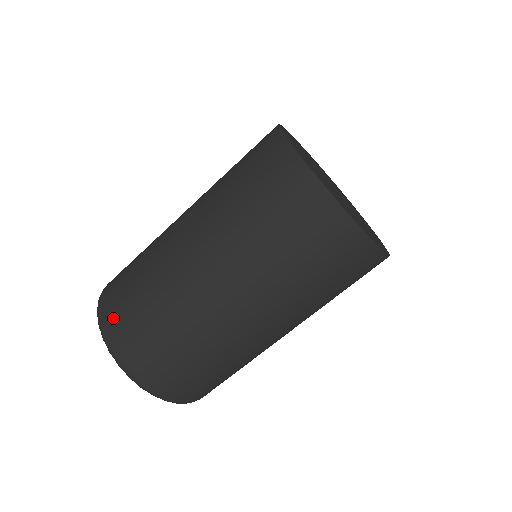
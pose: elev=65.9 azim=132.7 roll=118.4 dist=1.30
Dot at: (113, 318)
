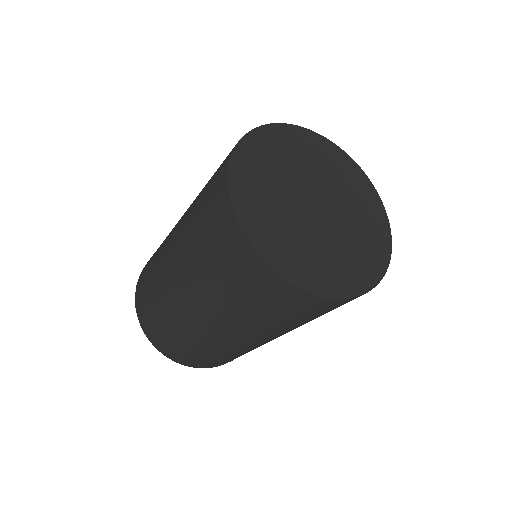
Dot at: (154, 337)
